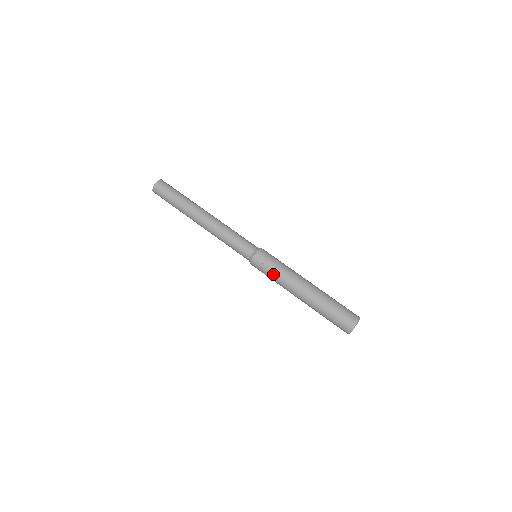
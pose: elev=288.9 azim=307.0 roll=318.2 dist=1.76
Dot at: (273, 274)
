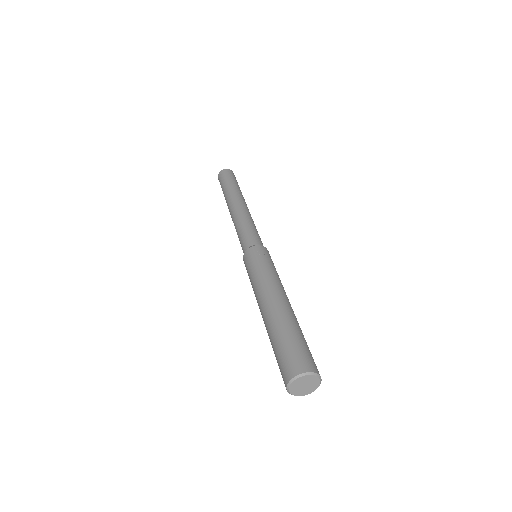
Dot at: (265, 267)
